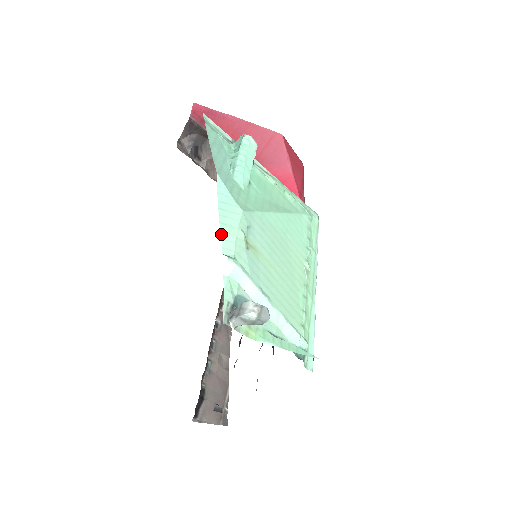
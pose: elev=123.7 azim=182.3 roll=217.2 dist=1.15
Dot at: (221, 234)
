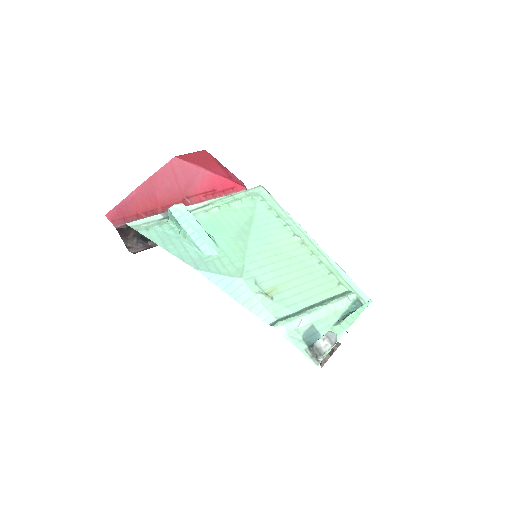
Dot at: (252, 312)
